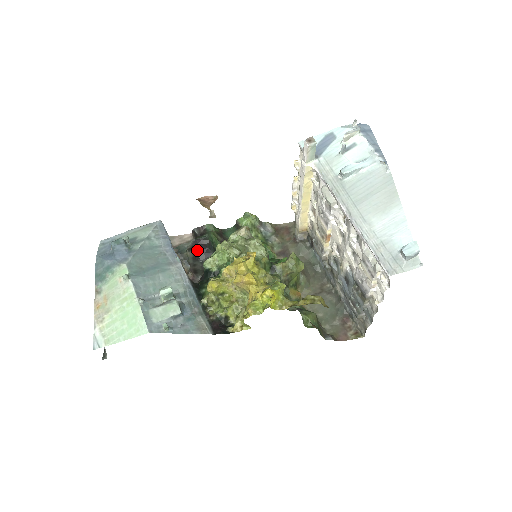
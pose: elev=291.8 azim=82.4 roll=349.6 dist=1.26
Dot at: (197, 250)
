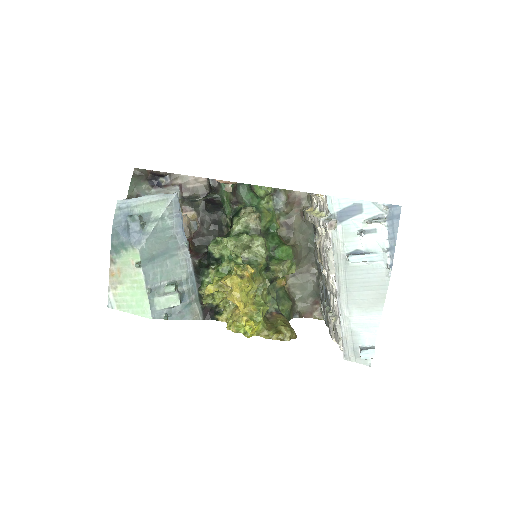
Dot at: (208, 204)
